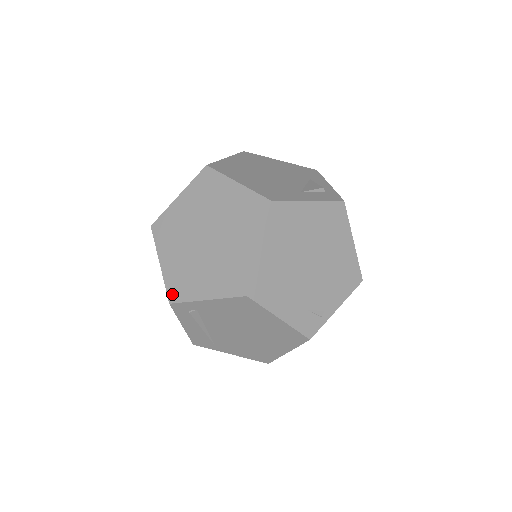
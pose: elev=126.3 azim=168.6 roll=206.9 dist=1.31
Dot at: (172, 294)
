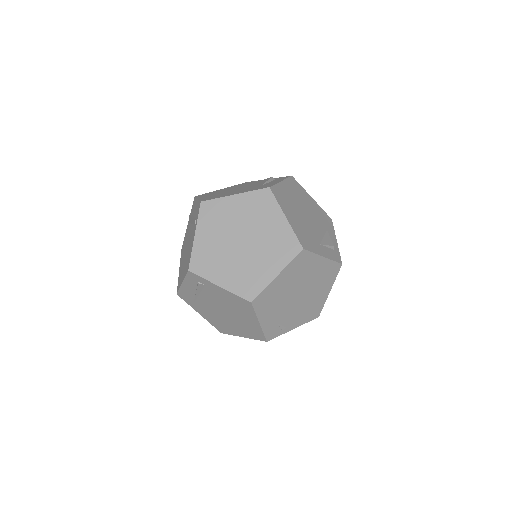
Dot at: (194, 265)
